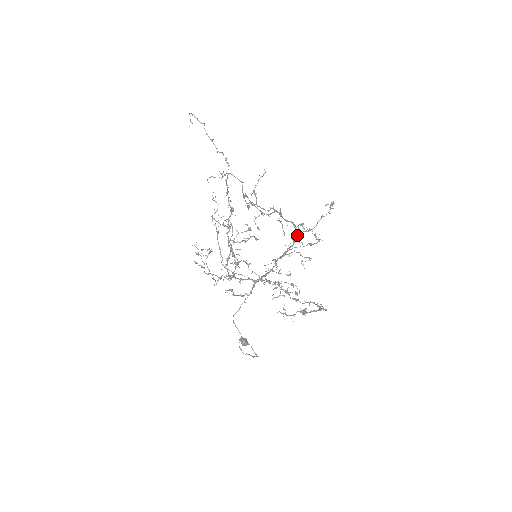
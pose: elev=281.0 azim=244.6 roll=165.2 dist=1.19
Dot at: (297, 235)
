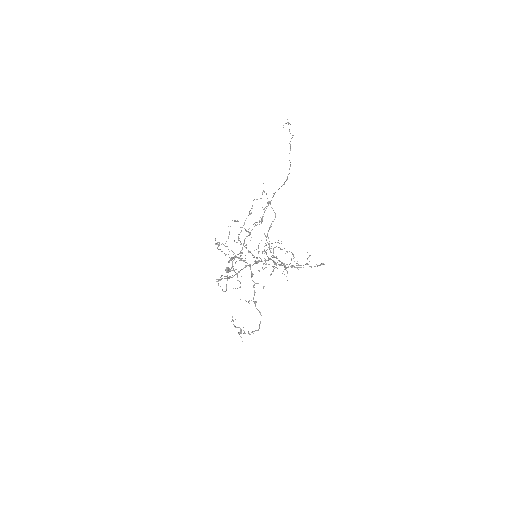
Dot at: occluded
